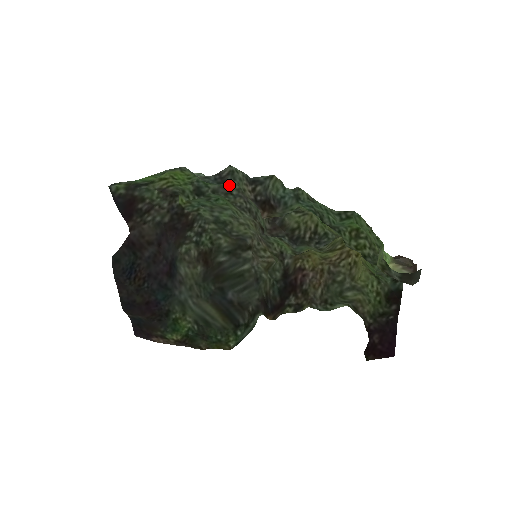
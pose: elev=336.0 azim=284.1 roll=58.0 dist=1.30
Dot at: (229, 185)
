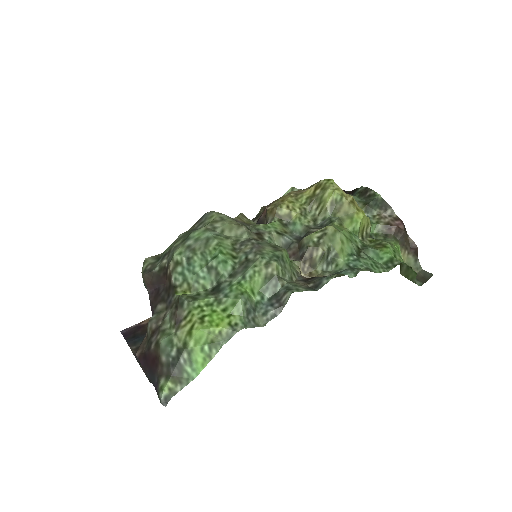
Dot at: (252, 264)
